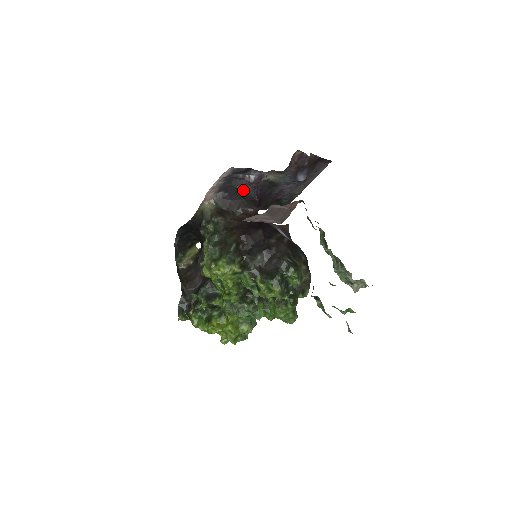
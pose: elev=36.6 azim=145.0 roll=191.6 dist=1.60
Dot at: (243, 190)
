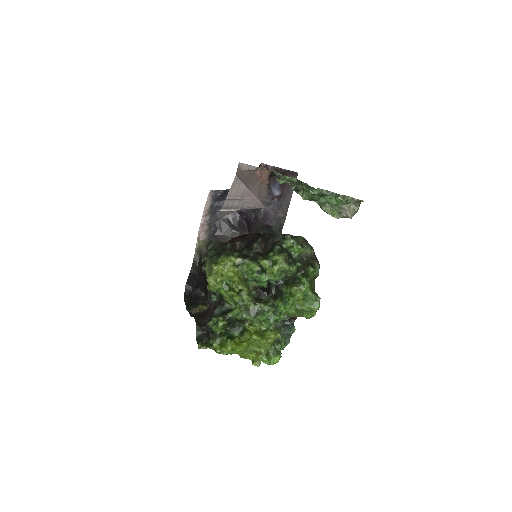
Dot at: (229, 219)
